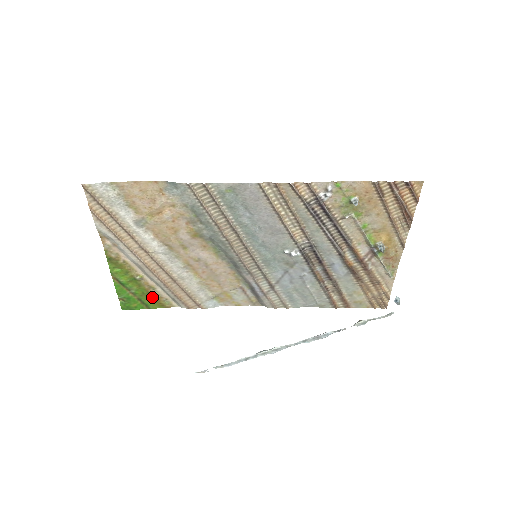
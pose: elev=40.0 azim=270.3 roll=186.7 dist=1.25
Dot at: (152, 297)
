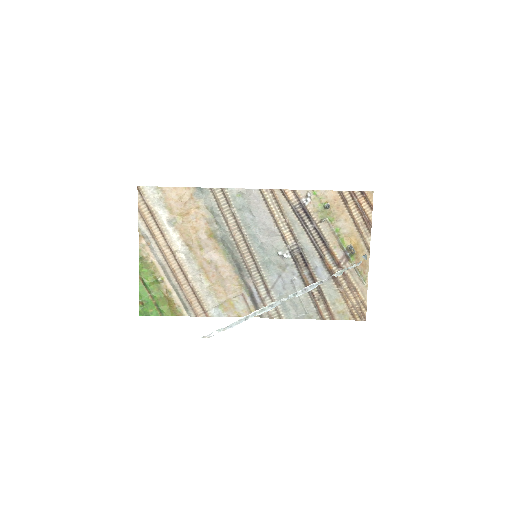
Dot at: (167, 303)
